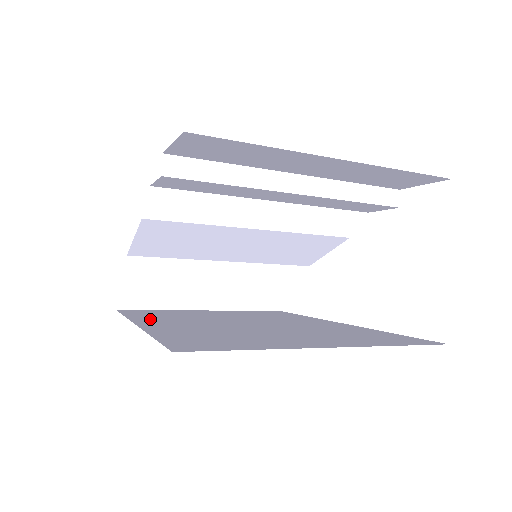
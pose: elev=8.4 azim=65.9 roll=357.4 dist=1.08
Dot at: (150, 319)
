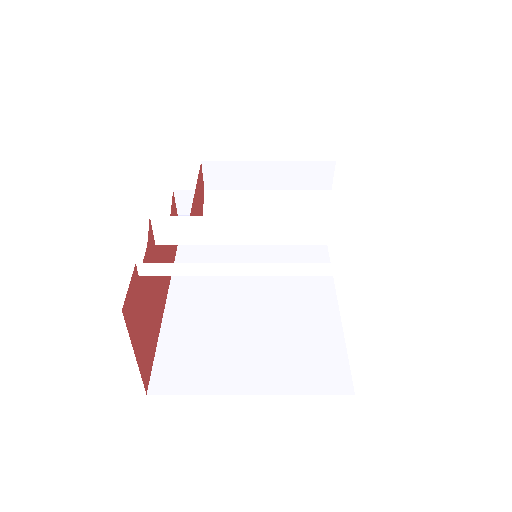
Dot at: (186, 277)
